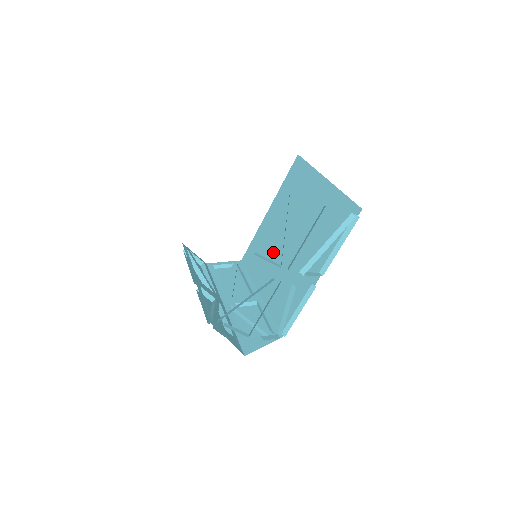
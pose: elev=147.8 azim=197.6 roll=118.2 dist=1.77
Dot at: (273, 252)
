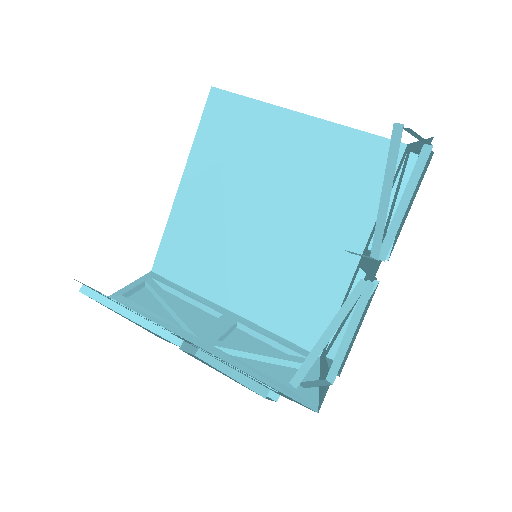
Dot at: (229, 242)
